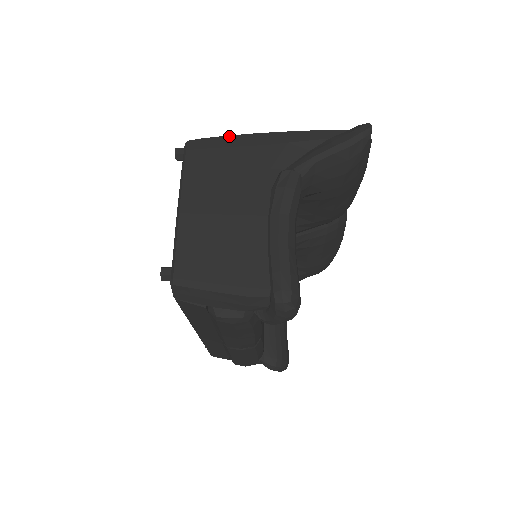
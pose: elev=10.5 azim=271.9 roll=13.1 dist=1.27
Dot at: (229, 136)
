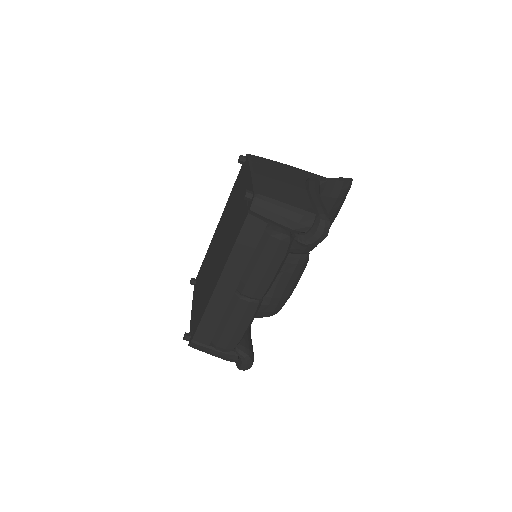
Dot at: (272, 160)
